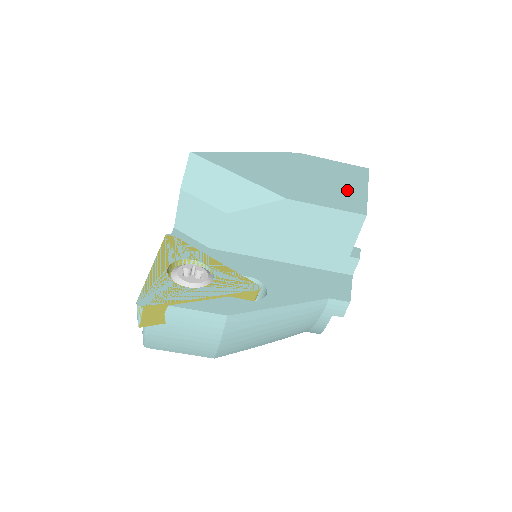
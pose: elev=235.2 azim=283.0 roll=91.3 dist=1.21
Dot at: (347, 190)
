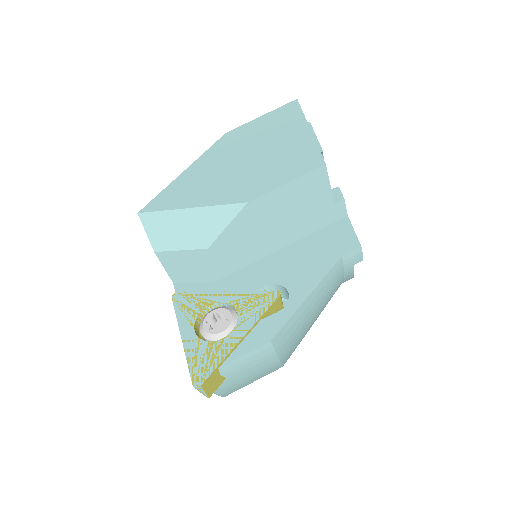
Dot at: (293, 146)
